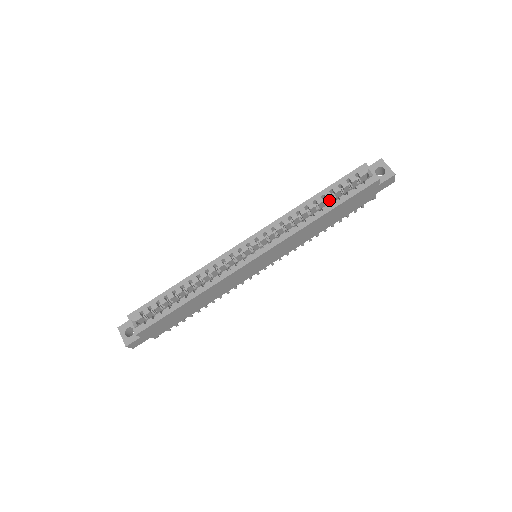
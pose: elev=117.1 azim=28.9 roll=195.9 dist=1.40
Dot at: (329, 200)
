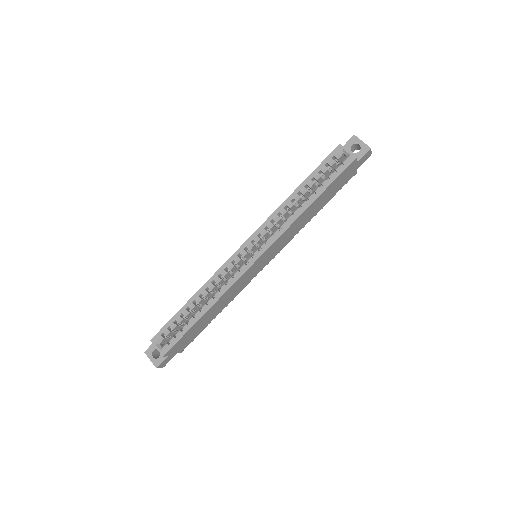
Dot at: (313, 188)
